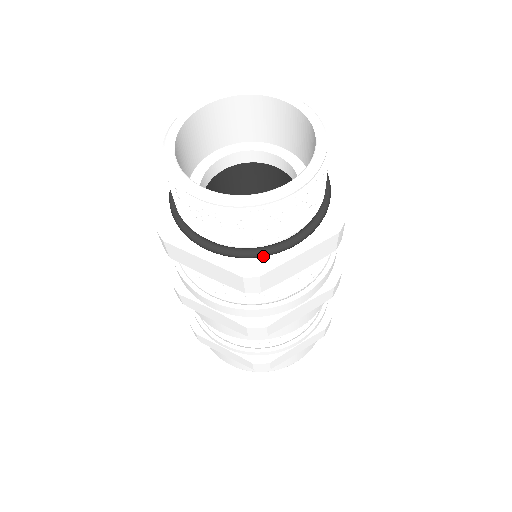
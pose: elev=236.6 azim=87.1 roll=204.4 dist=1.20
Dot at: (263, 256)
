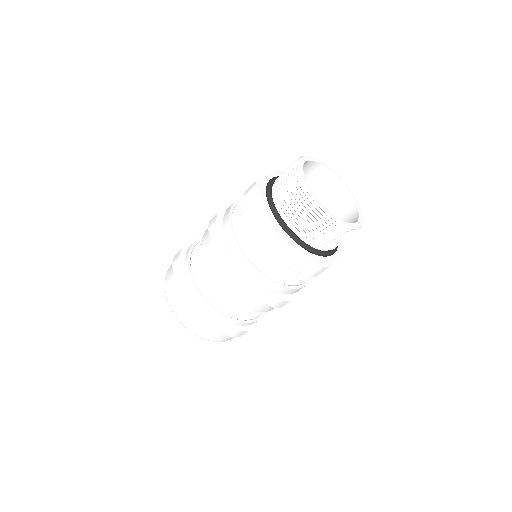
Dot at: (326, 256)
